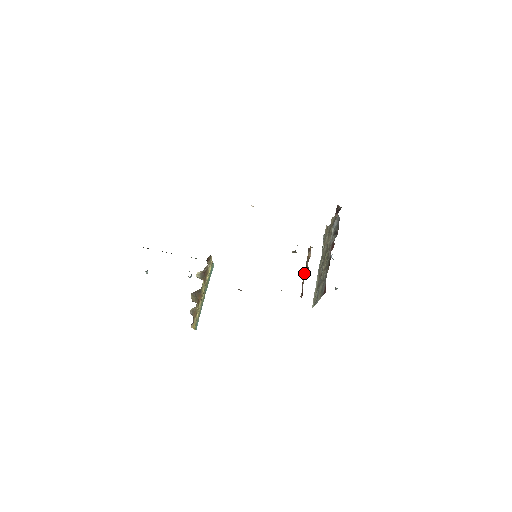
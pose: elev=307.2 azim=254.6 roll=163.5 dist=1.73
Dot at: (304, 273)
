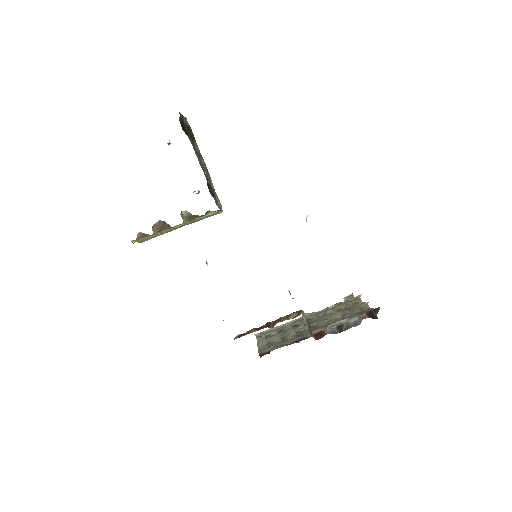
Dot at: (266, 323)
